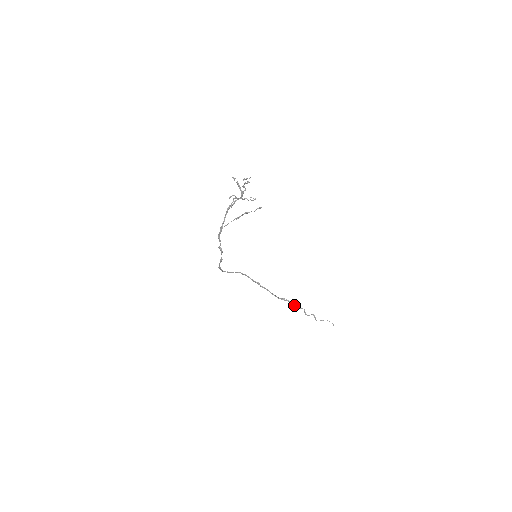
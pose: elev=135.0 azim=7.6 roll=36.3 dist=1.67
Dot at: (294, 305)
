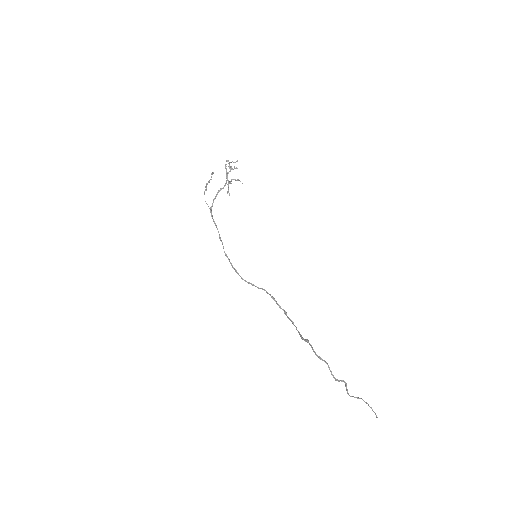
Dot at: (313, 350)
